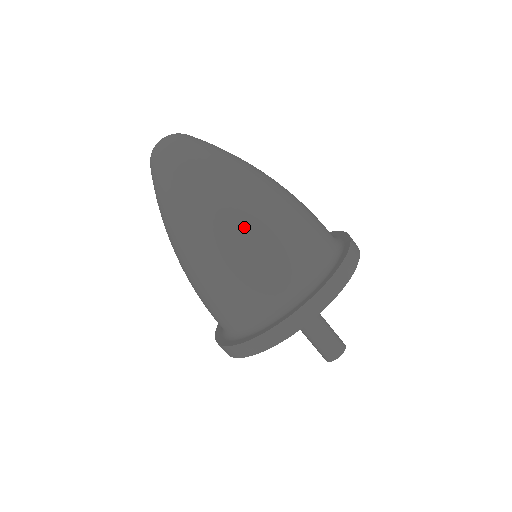
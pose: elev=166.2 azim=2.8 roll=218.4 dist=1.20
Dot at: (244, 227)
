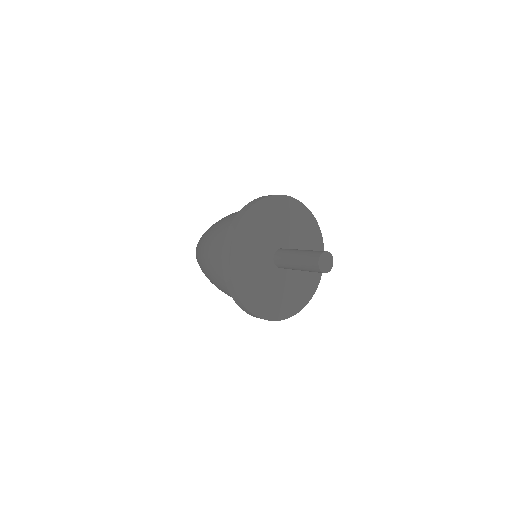
Dot at: (209, 234)
